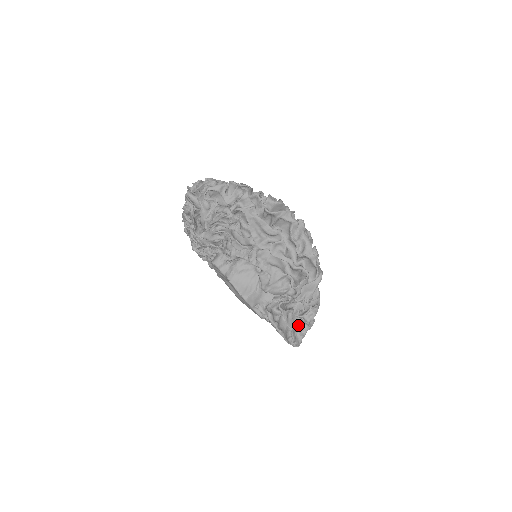
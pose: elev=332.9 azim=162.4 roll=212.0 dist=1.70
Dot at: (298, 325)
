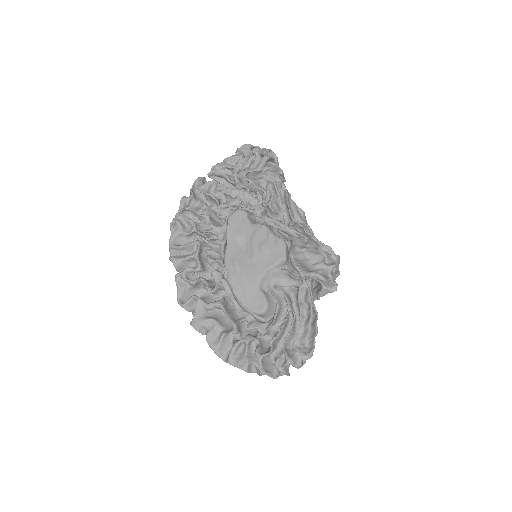
Dot at: occluded
